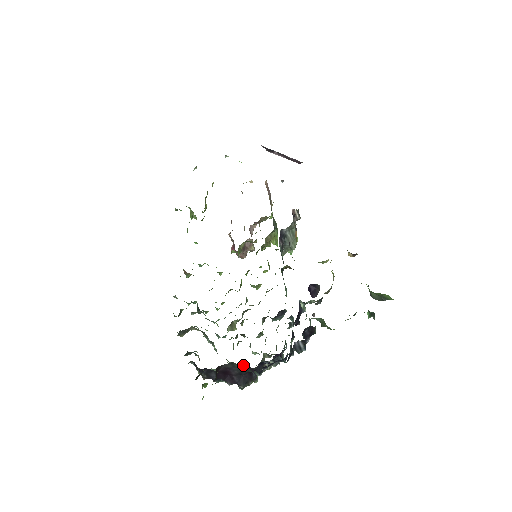
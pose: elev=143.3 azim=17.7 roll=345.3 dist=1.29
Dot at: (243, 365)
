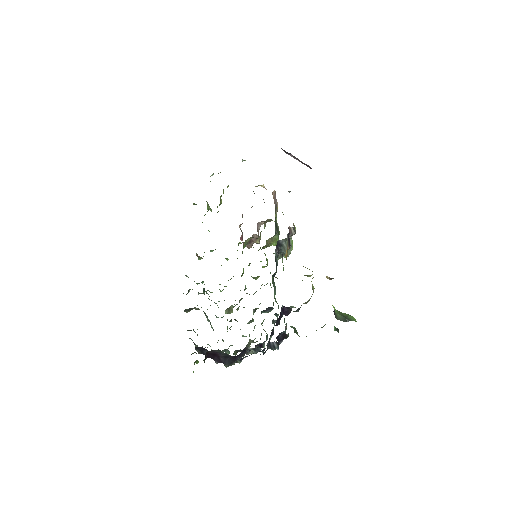
Dot at: occluded
